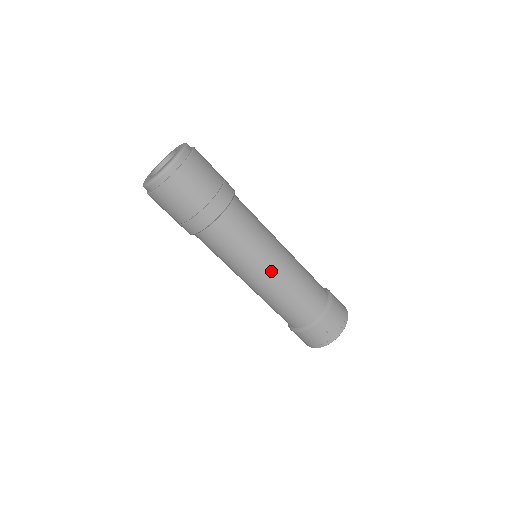
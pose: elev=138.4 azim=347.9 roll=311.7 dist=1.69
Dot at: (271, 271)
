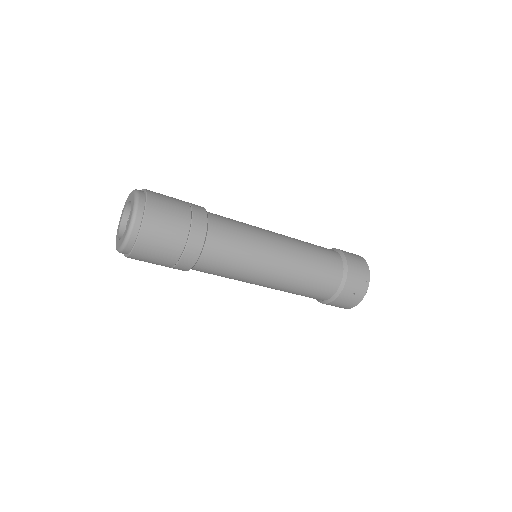
Dot at: (276, 269)
